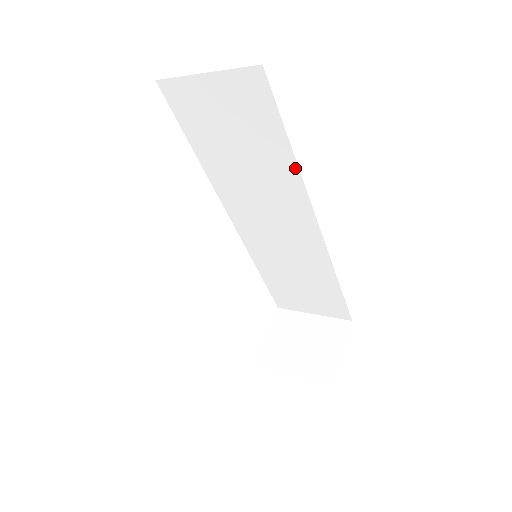
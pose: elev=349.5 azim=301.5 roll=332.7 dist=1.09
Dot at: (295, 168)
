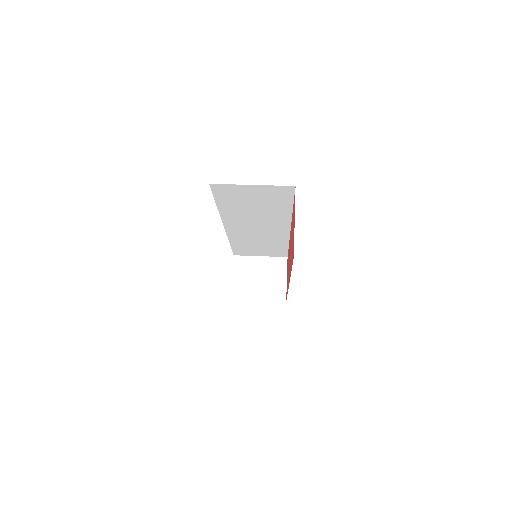
Dot at: (290, 213)
